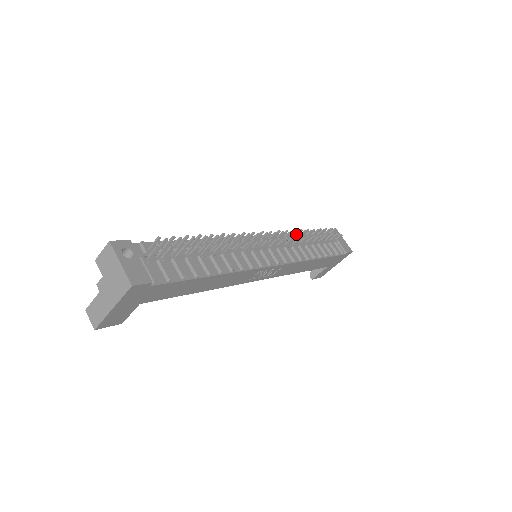
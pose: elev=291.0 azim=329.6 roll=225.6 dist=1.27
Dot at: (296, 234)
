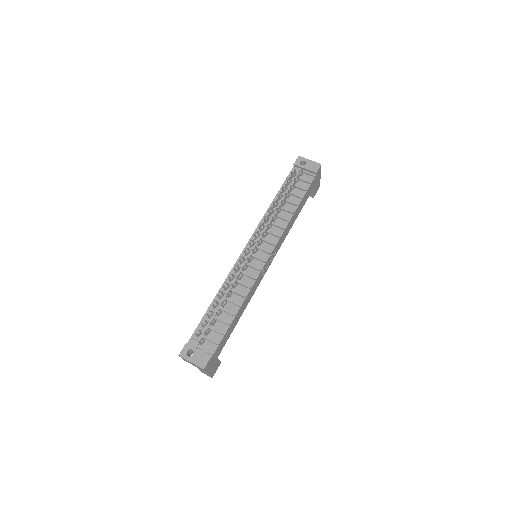
Dot at: (268, 216)
